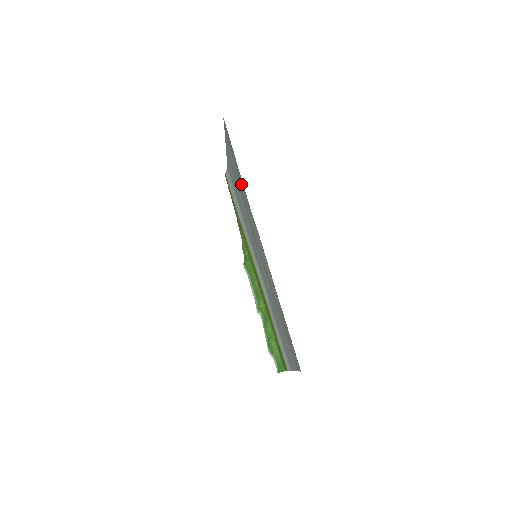
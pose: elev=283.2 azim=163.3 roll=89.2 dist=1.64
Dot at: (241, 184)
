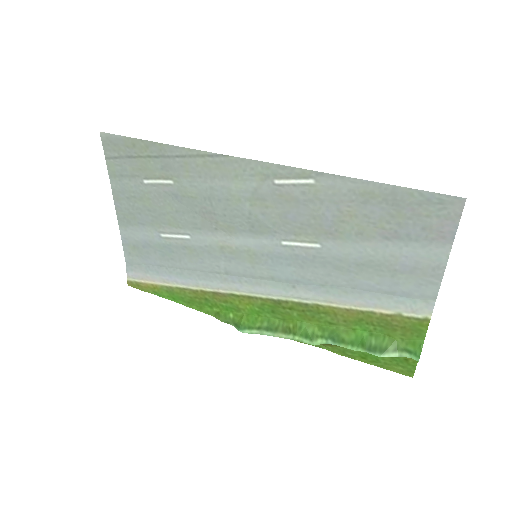
Dot at: (179, 166)
